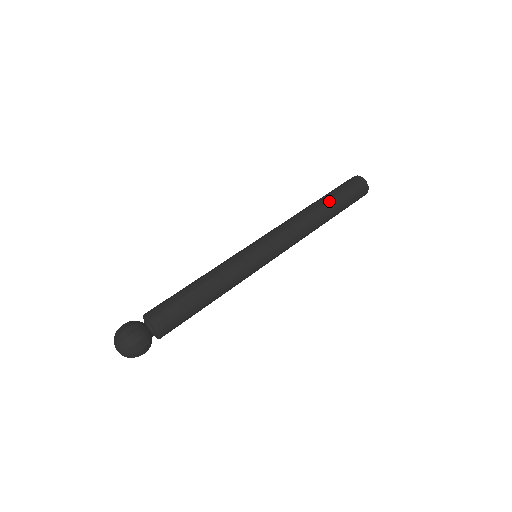
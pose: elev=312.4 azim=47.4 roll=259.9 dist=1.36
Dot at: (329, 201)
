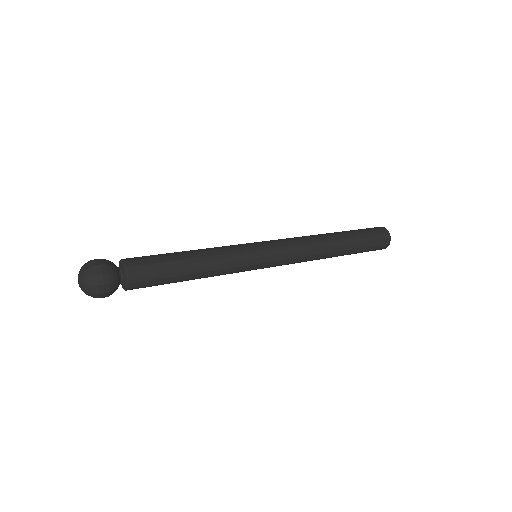
Dot at: occluded
